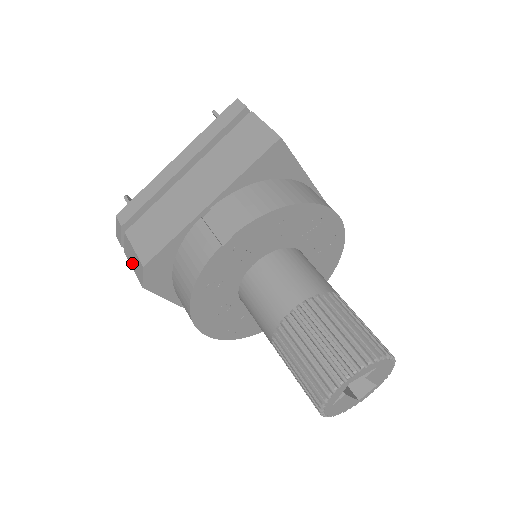
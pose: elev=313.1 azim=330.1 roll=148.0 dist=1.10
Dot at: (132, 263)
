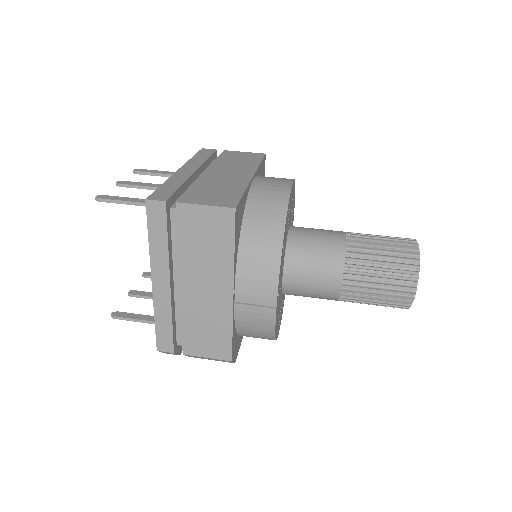
Dot at: occluded
